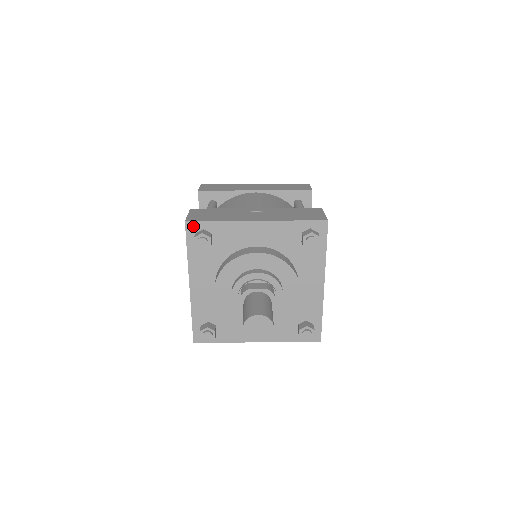
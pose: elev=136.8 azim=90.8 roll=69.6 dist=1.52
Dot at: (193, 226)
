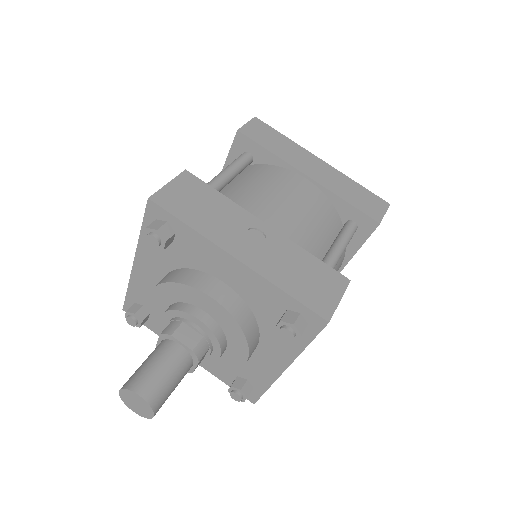
Dot at: (156, 210)
